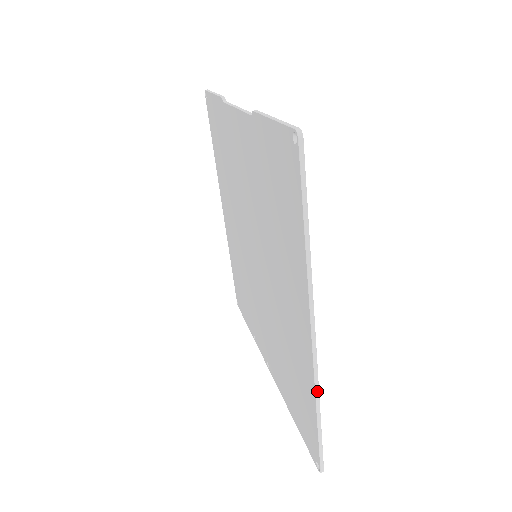
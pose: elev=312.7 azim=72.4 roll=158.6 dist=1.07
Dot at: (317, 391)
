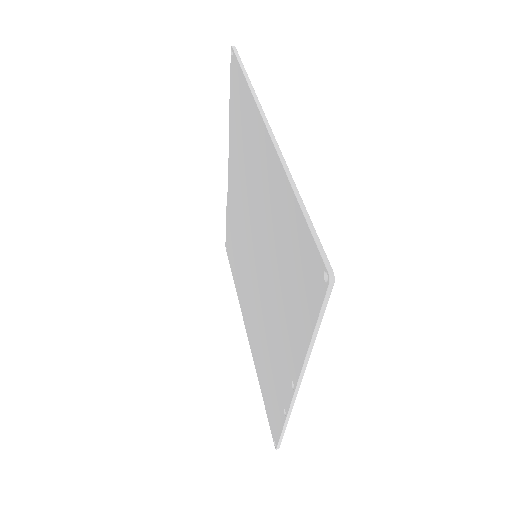
Dot at: (287, 170)
